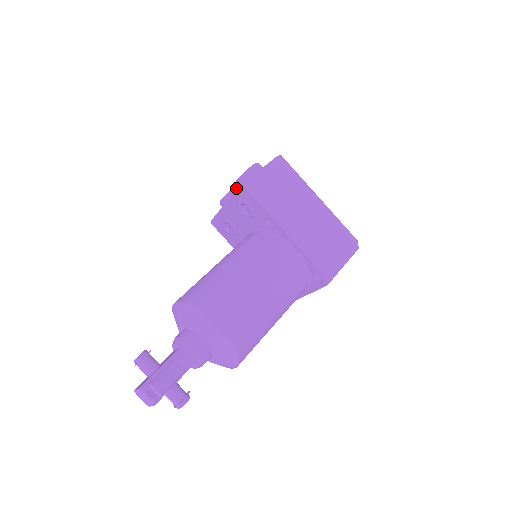
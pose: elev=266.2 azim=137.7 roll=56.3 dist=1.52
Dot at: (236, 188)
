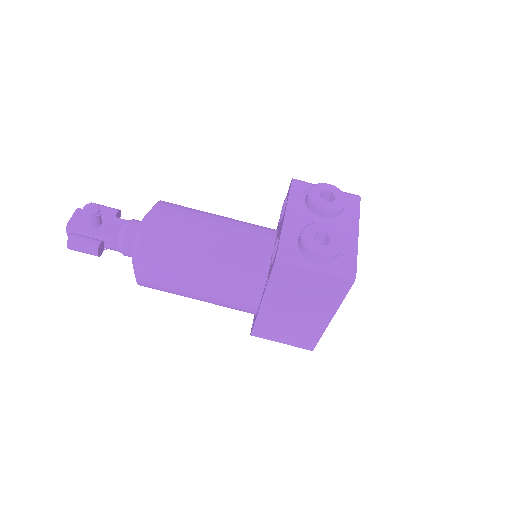
Dot at: (325, 211)
